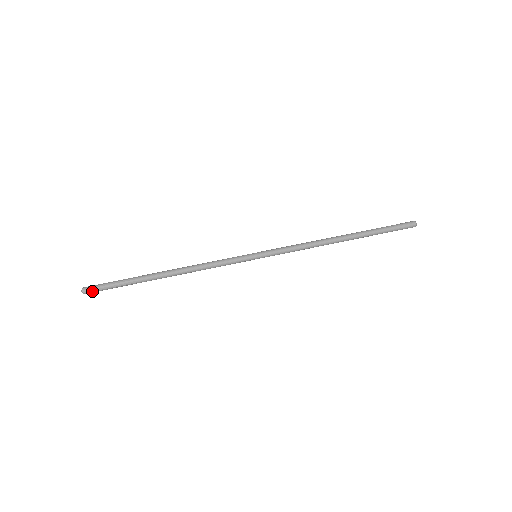
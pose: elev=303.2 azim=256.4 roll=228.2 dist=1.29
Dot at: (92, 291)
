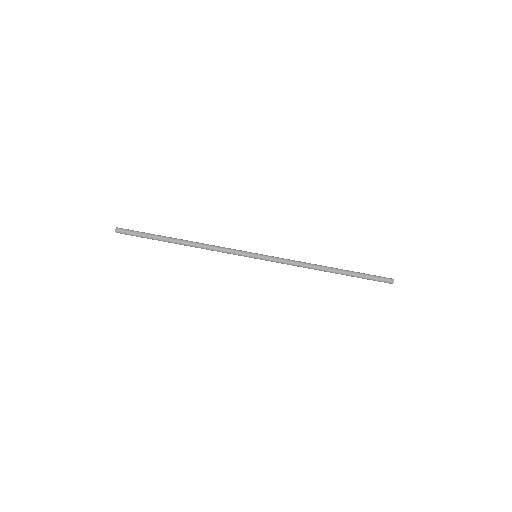
Dot at: (123, 233)
